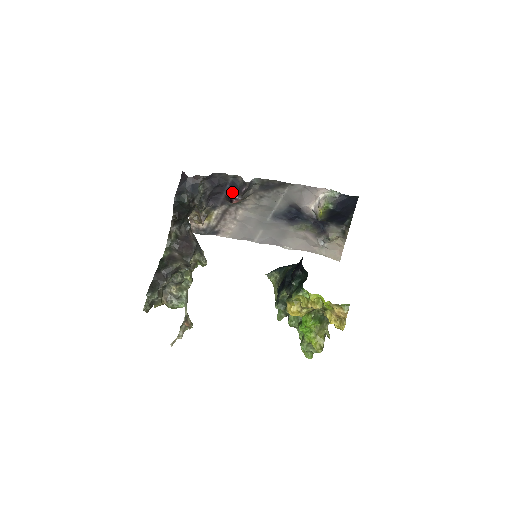
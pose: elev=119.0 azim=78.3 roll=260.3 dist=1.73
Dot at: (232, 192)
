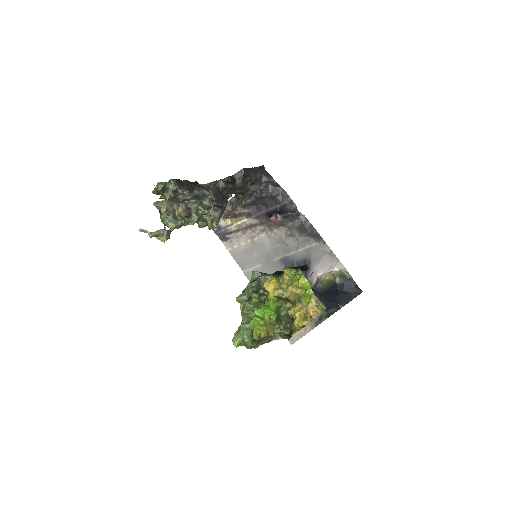
Dot at: (277, 212)
